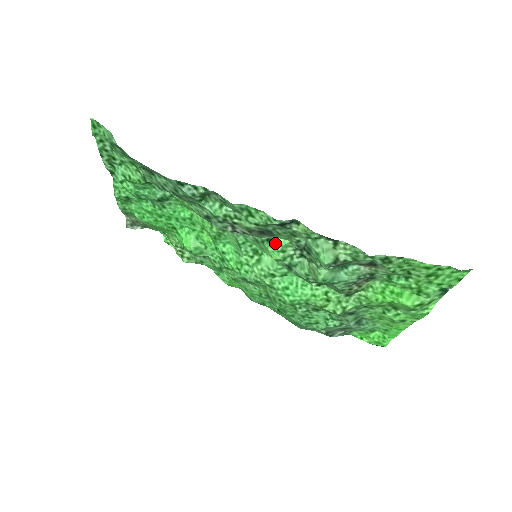
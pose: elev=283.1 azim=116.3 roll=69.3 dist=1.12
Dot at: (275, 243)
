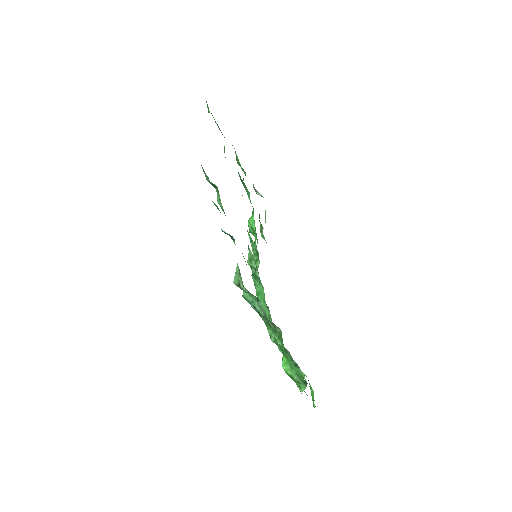
Dot at: (249, 251)
